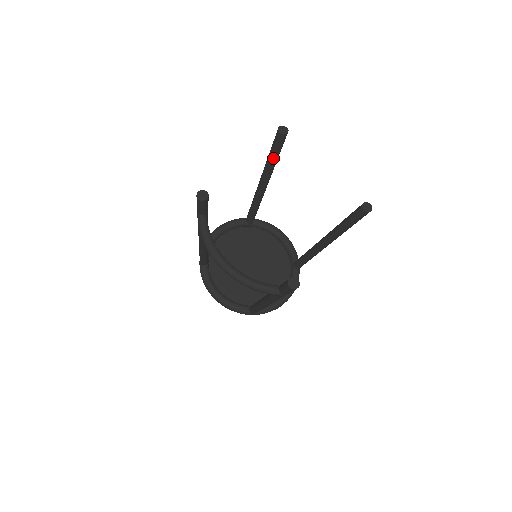
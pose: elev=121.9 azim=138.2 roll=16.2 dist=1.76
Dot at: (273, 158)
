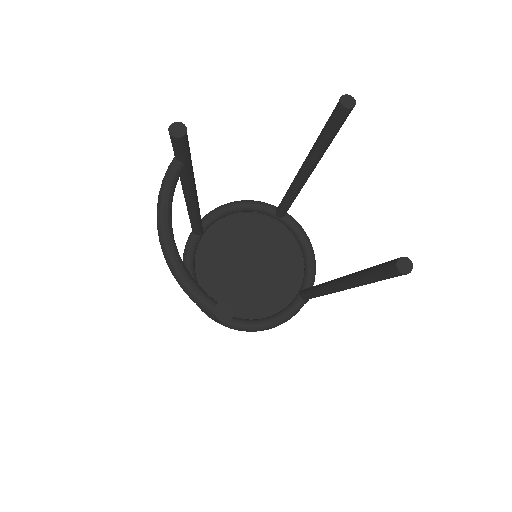
Dot at: (323, 138)
